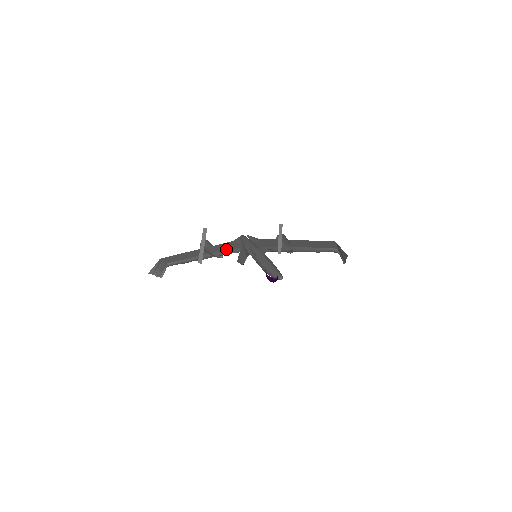
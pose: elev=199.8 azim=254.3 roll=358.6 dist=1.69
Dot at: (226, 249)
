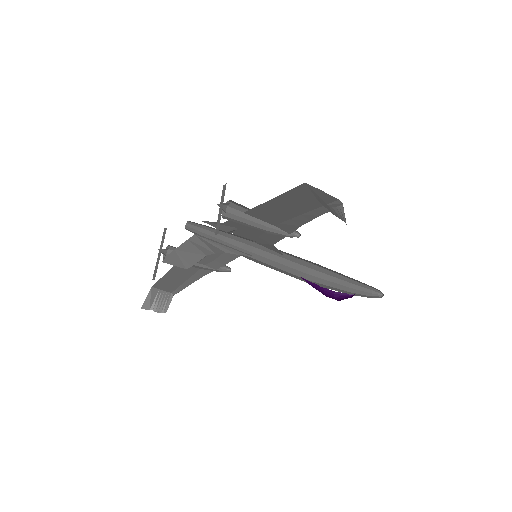
Dot at: (216, 255)
